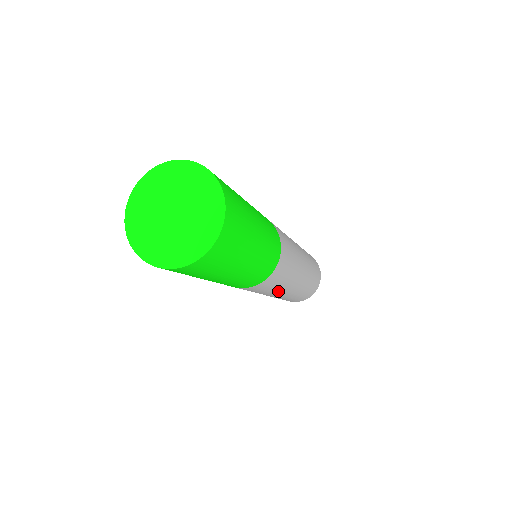
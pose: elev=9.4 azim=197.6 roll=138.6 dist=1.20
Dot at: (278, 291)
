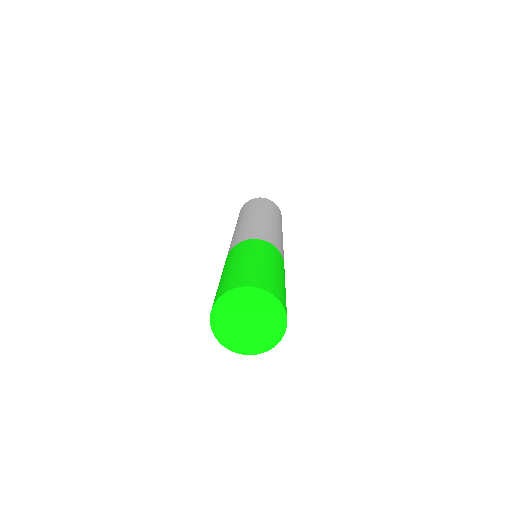
Dot at: occluded
